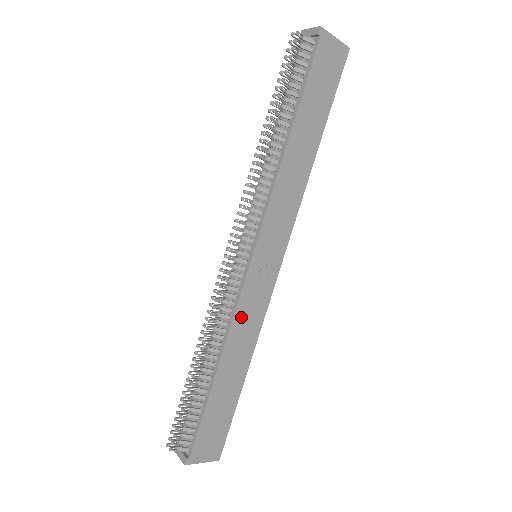
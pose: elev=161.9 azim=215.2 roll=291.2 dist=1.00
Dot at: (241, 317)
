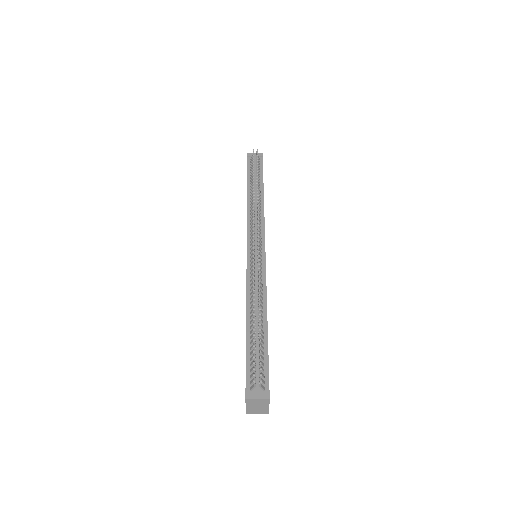
Dot at: occluded
